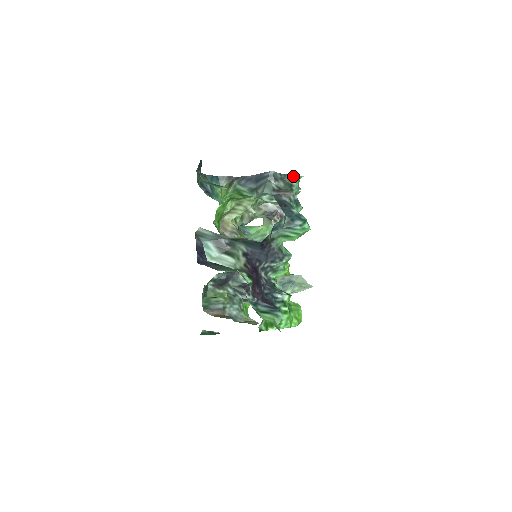
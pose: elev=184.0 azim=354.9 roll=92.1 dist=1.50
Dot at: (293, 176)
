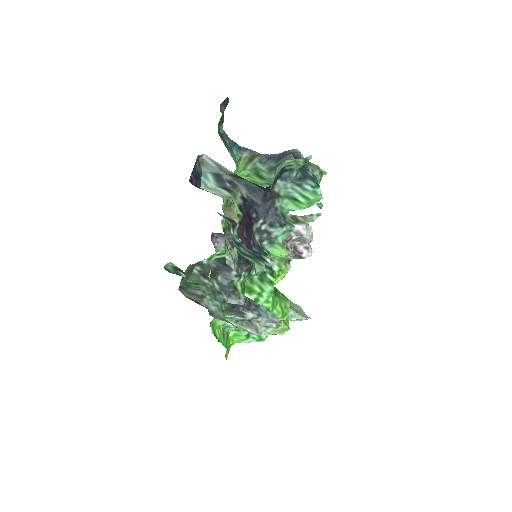
Dot at: (317, 166)
